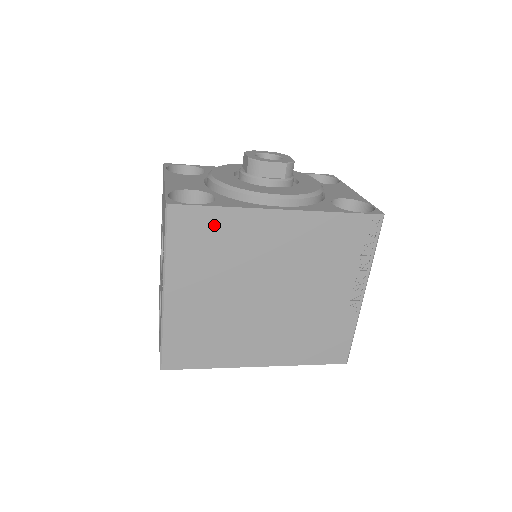
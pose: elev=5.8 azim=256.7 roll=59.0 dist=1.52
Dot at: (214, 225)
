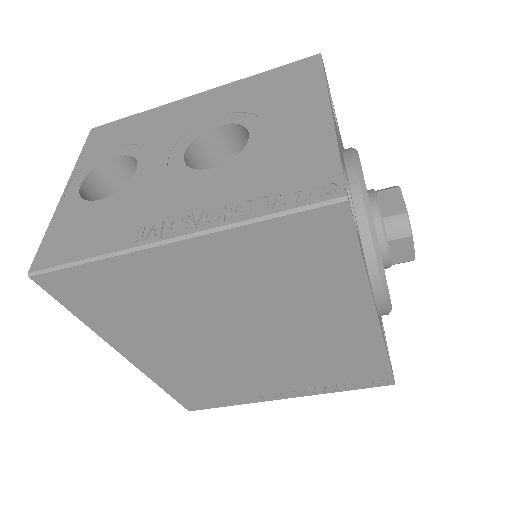
Dot at: (329, 263)
